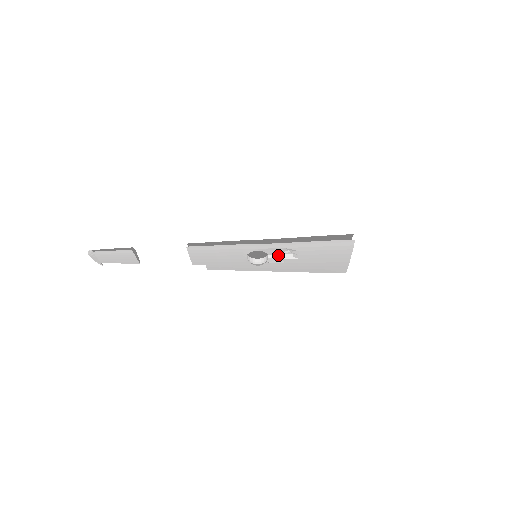
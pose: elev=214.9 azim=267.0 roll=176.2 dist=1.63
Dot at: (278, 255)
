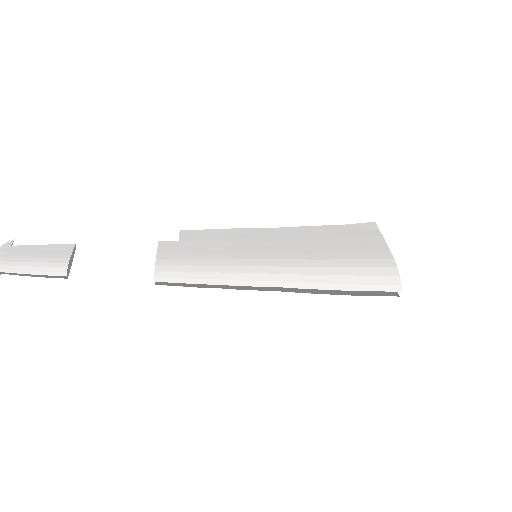
Dot at: occluded
